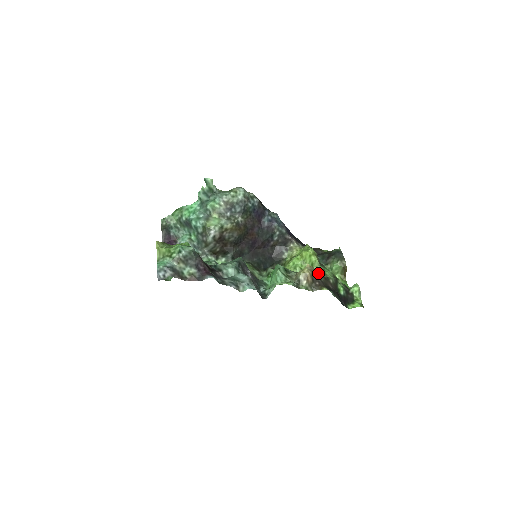
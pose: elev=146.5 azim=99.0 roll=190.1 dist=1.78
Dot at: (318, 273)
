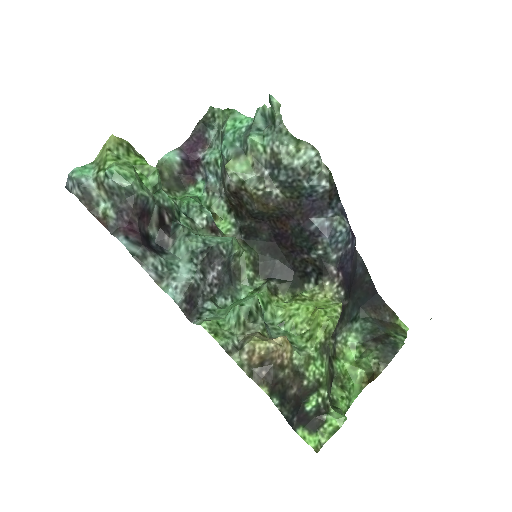
Dot at: (294, 358)
